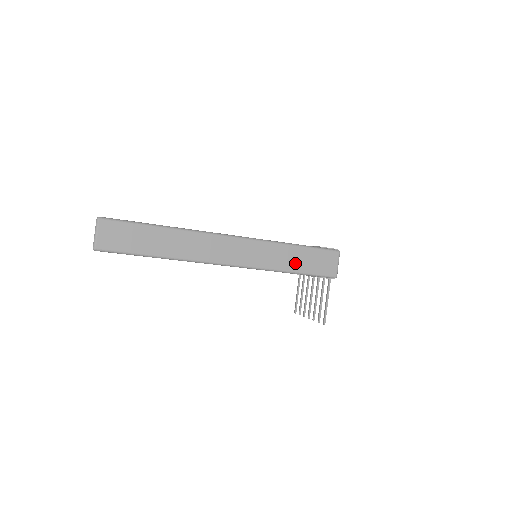
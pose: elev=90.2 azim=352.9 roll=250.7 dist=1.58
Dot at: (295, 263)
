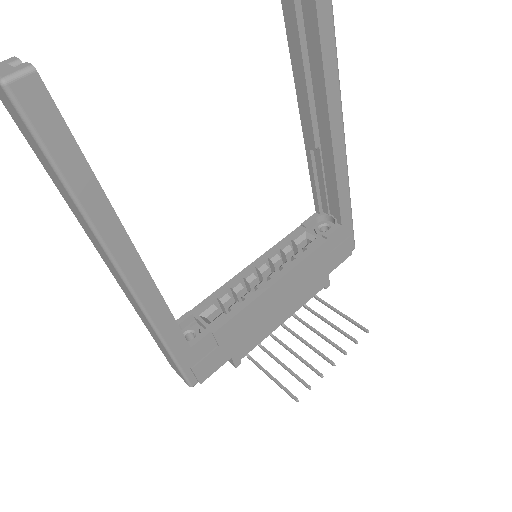
Dot at: occluded
